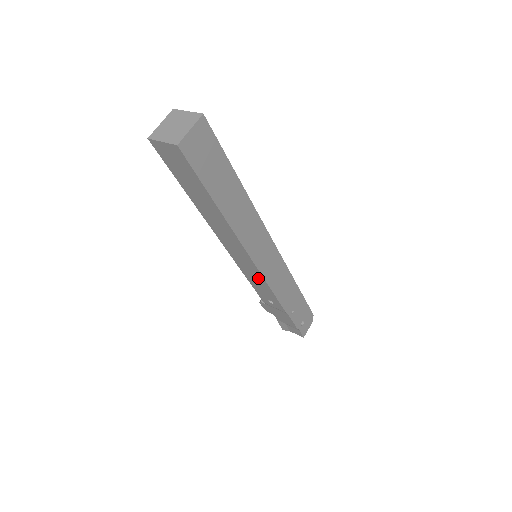
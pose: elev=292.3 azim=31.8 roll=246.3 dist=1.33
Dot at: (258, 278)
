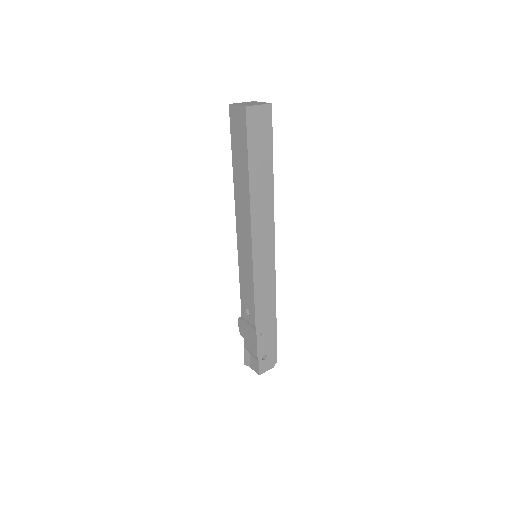
Dot at: (249, 273)
